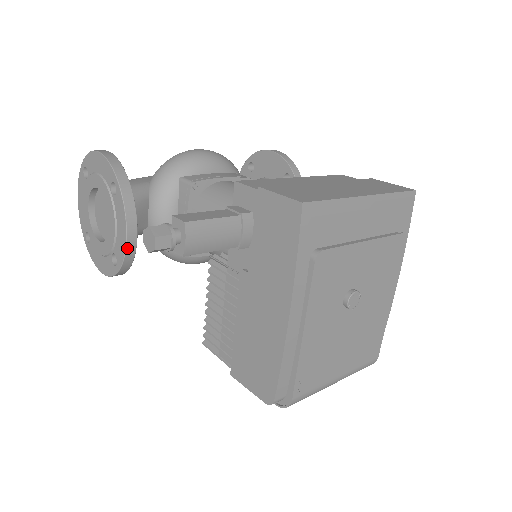
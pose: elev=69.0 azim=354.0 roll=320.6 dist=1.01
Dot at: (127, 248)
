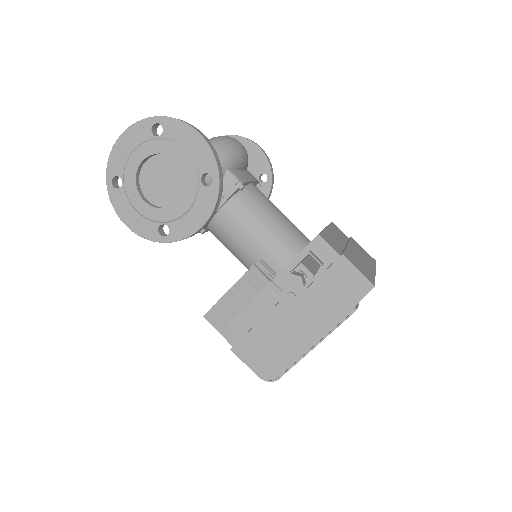
Dot at: (194, 233)
